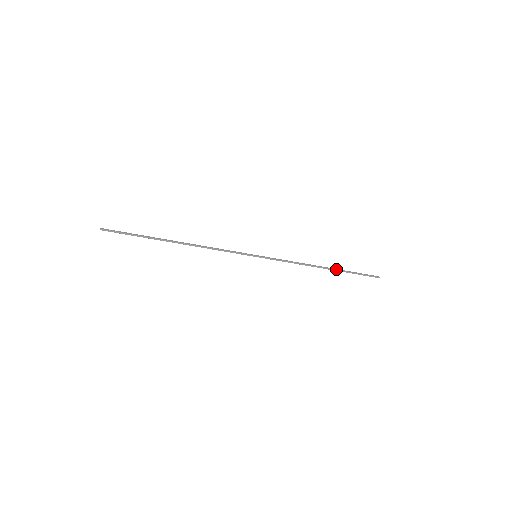
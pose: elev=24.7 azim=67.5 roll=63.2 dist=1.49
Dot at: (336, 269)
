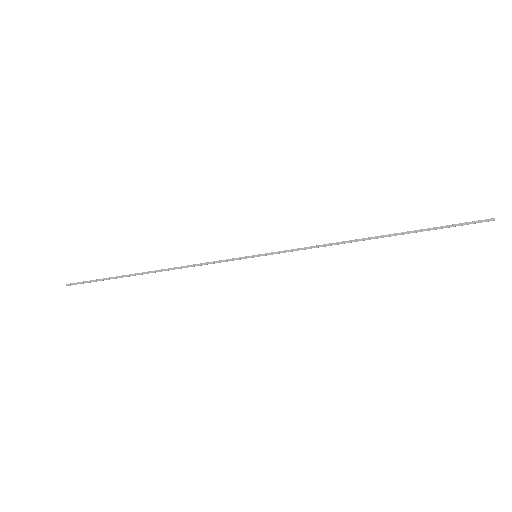
Dot at: (397, 233)
